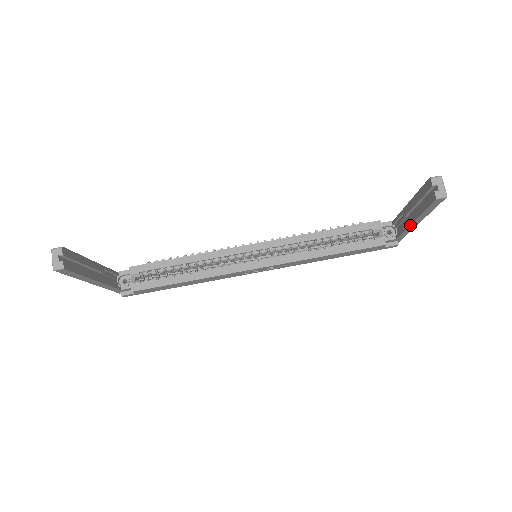
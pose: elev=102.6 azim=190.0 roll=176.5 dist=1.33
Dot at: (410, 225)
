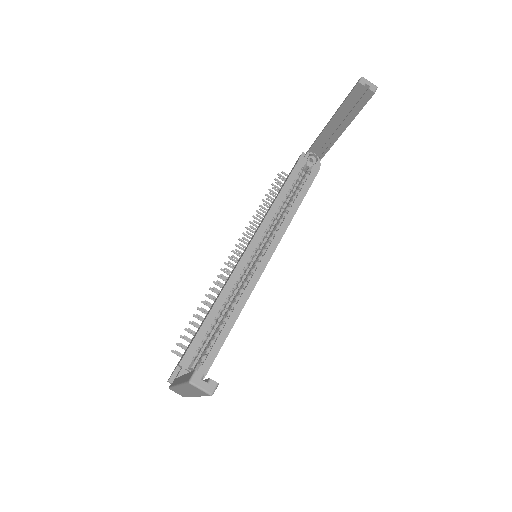
Dot at: occluded
